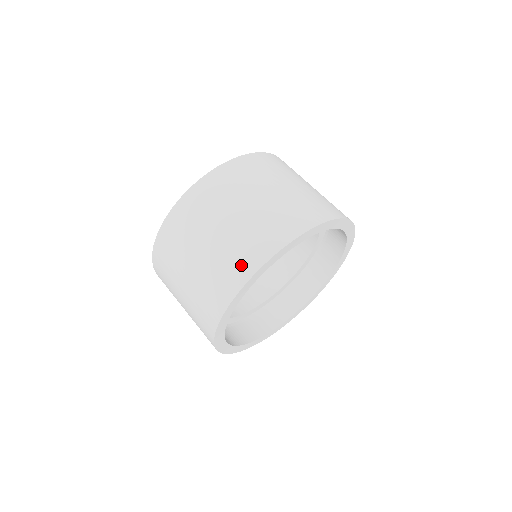
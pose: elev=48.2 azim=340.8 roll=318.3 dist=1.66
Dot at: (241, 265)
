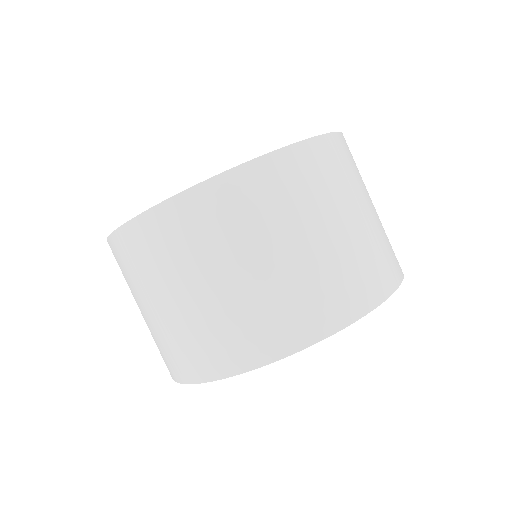
Dot at: (165, 362)
